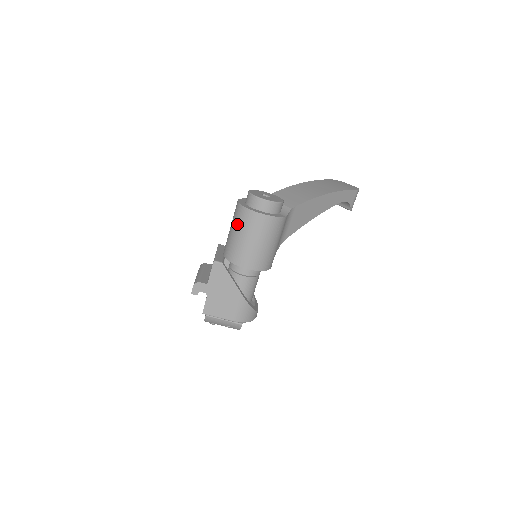
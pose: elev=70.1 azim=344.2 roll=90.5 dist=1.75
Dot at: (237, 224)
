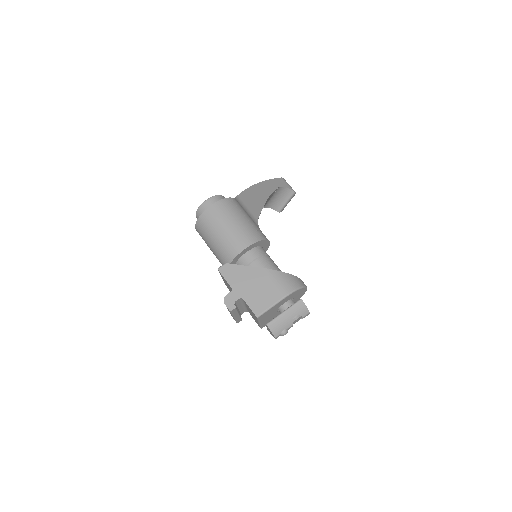
Dot at: (207, 234)
